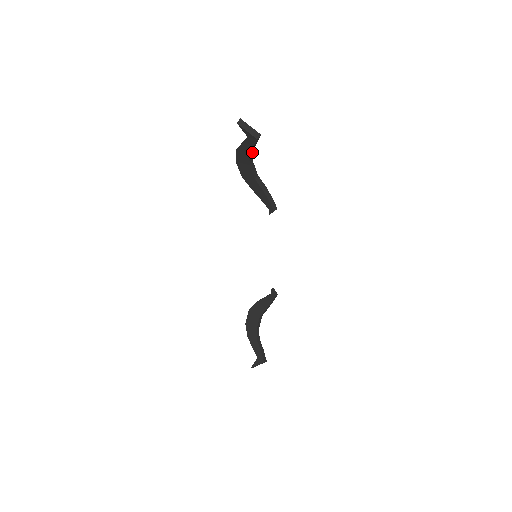
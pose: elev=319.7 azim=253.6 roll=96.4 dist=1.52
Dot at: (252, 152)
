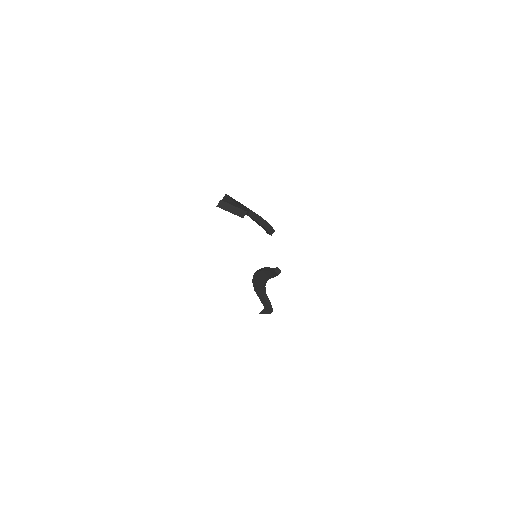
Dot at: occluded
